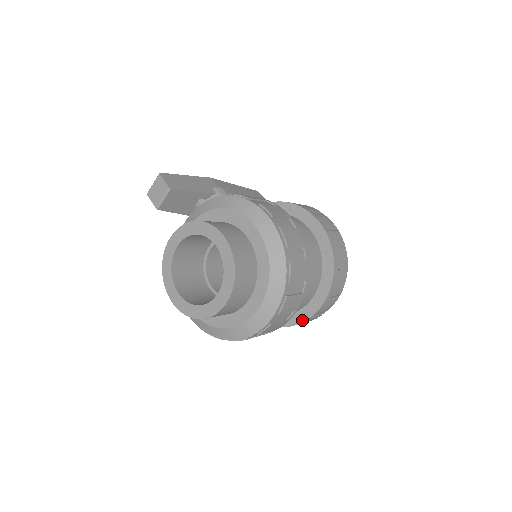
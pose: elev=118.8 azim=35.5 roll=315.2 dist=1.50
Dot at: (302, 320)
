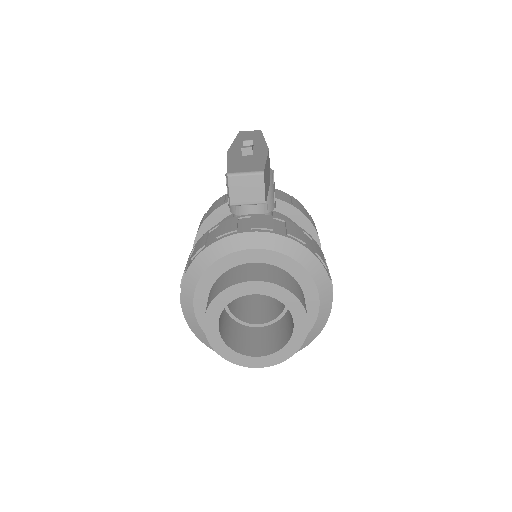
Dot at: occluded
